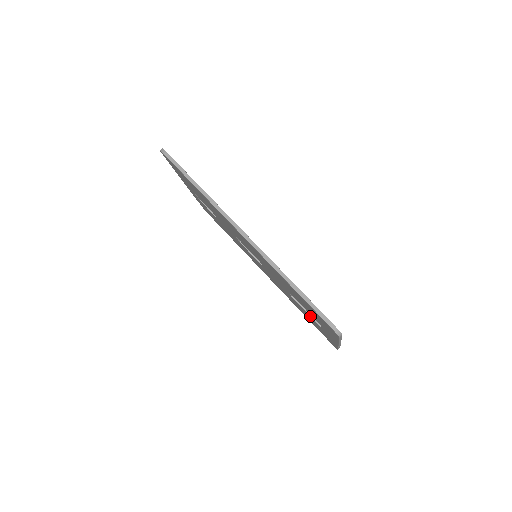
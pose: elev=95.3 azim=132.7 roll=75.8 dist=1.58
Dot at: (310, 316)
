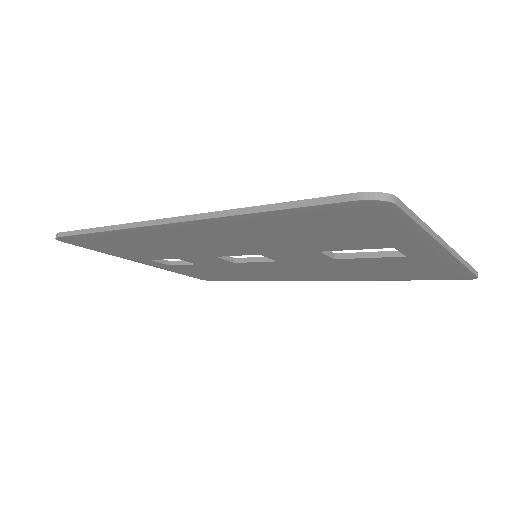
Dot at: (379, 258)
